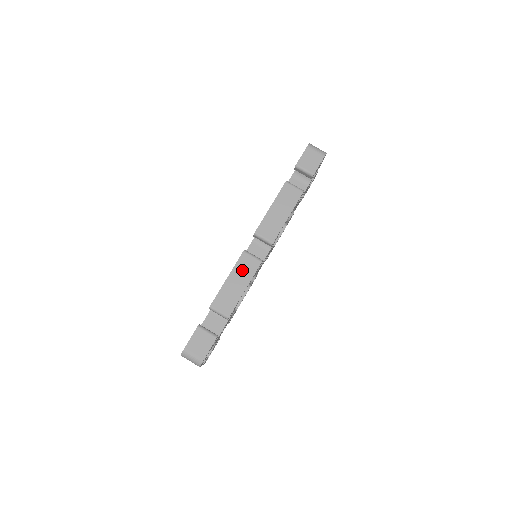
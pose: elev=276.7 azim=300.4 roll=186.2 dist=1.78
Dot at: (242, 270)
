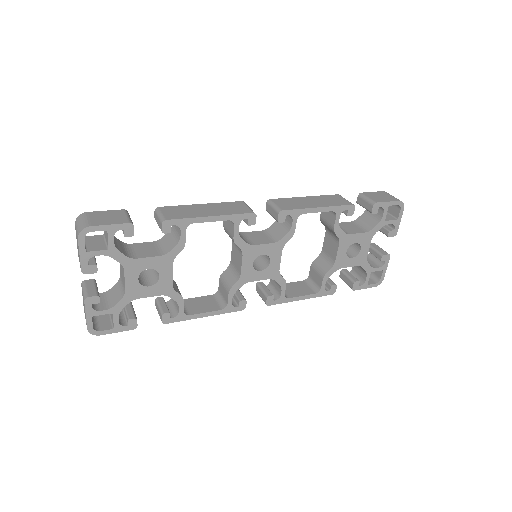
Dot at: (225, 207)
